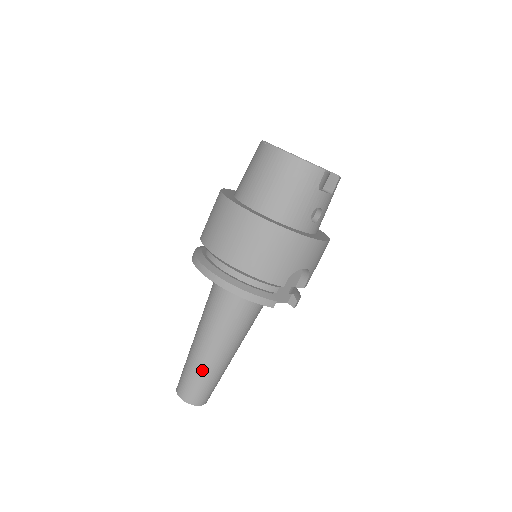
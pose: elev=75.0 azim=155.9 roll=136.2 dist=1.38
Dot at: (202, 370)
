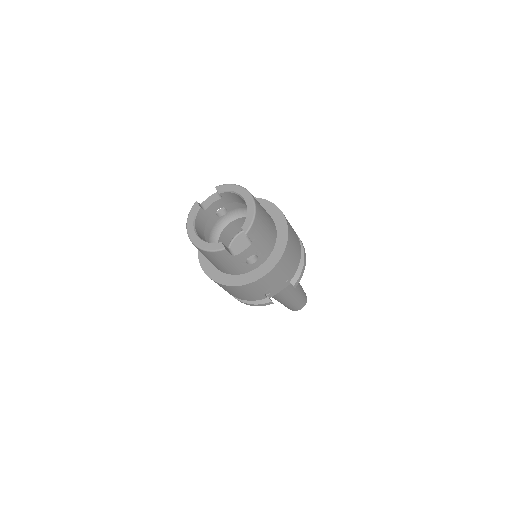
Dot at: (282, 303)
